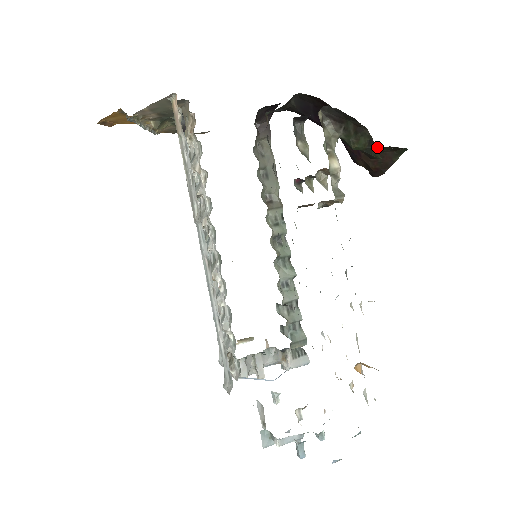
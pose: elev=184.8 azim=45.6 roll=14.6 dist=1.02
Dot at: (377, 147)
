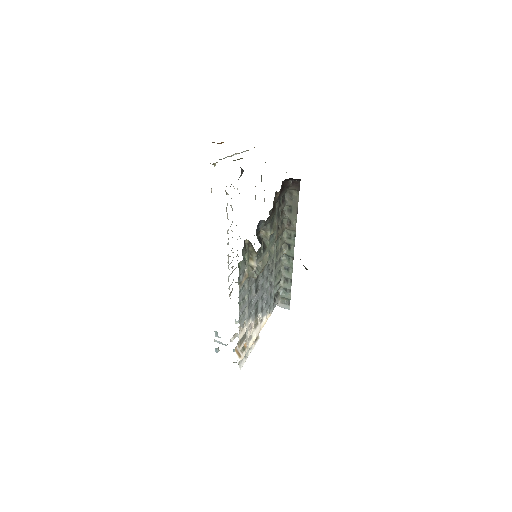
Dot at: occluded
